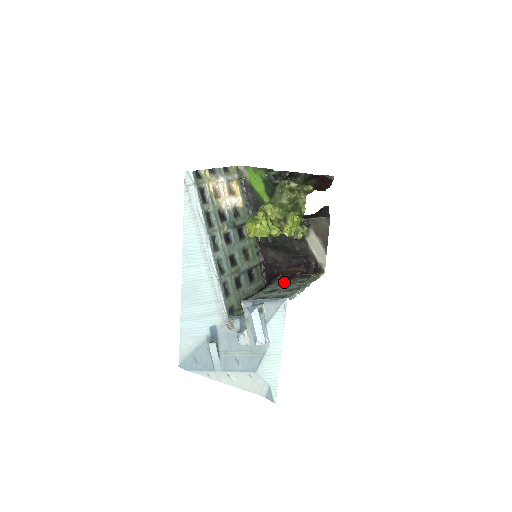
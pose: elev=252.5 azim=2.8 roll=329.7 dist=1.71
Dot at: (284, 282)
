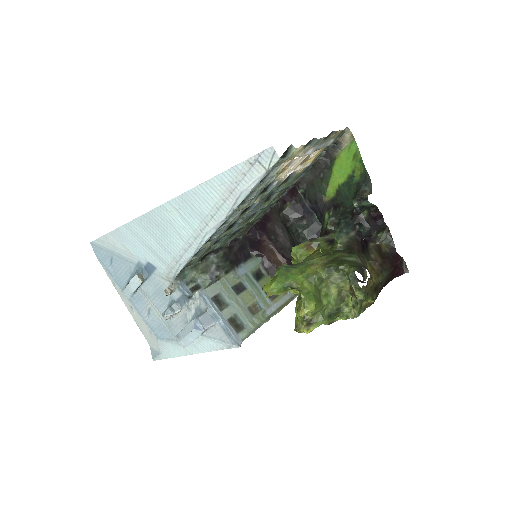
Dot at: (260, 269)
